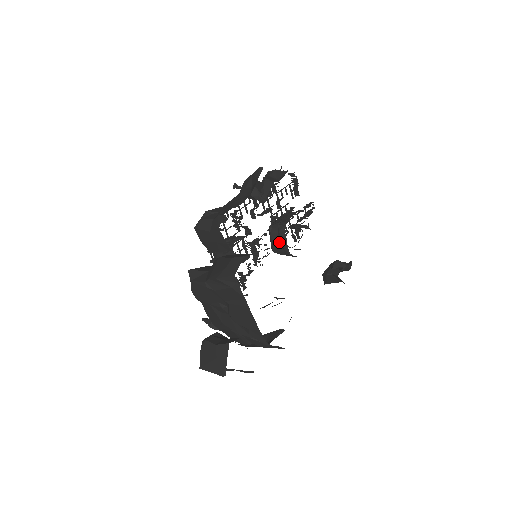
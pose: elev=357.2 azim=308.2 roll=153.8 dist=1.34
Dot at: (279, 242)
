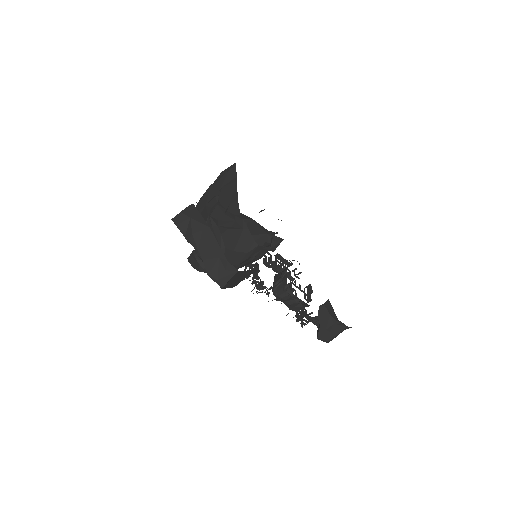
Dot at: (280, 278)
